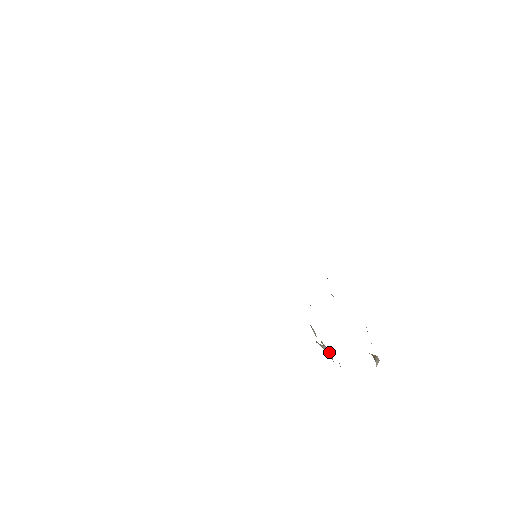
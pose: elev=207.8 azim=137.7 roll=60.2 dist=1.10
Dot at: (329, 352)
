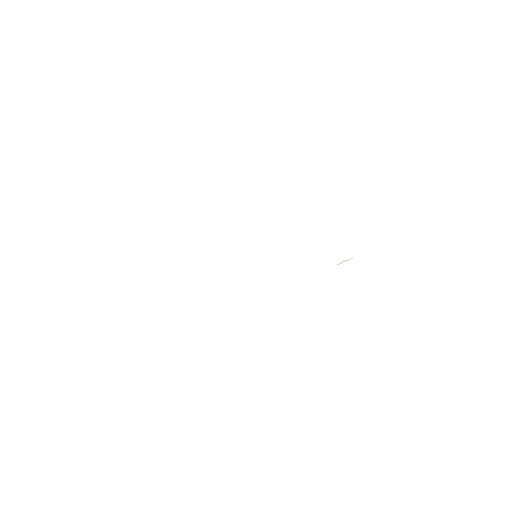
Dot at: occluded
